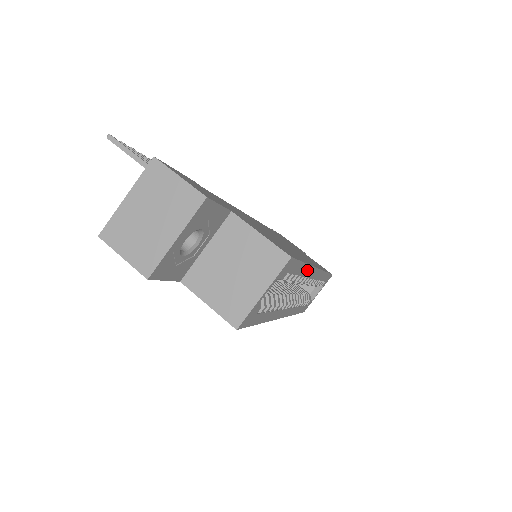
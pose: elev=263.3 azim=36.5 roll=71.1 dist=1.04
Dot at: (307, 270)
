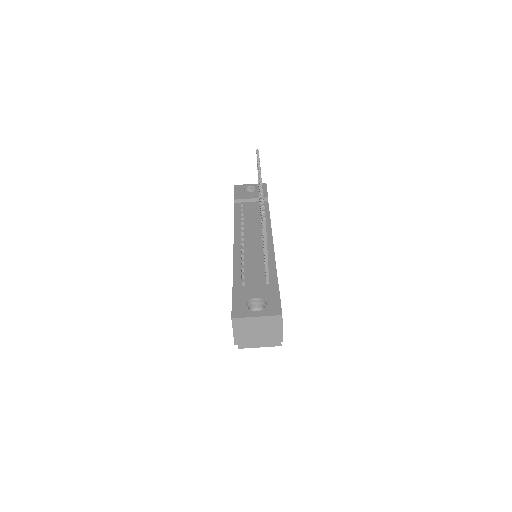
Dot at: occluded
